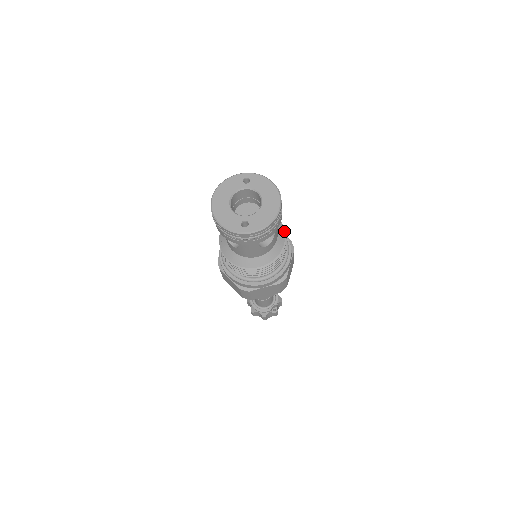
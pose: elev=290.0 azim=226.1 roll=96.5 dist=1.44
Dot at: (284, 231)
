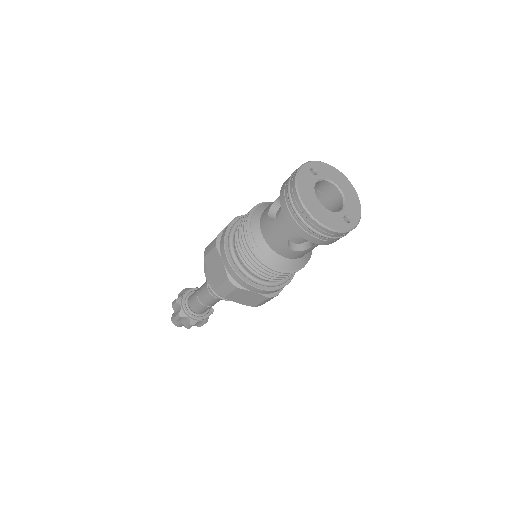
Dot at: occluded
